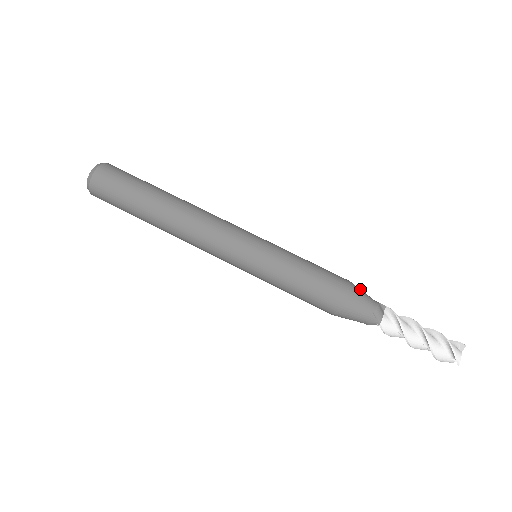
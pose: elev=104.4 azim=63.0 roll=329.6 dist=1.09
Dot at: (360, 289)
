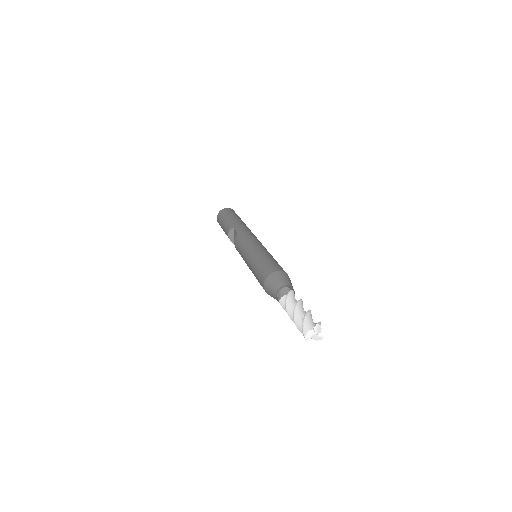
Dot at: occluded
